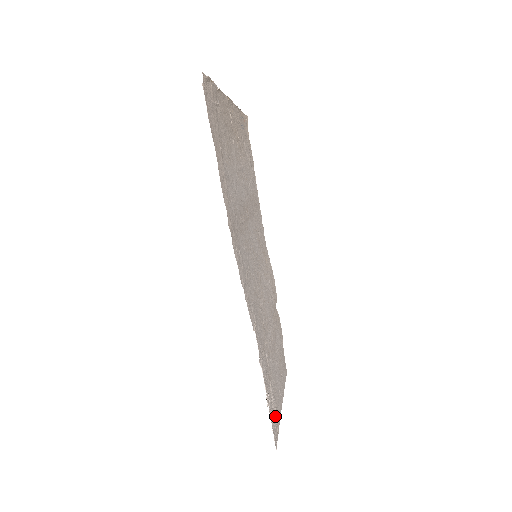
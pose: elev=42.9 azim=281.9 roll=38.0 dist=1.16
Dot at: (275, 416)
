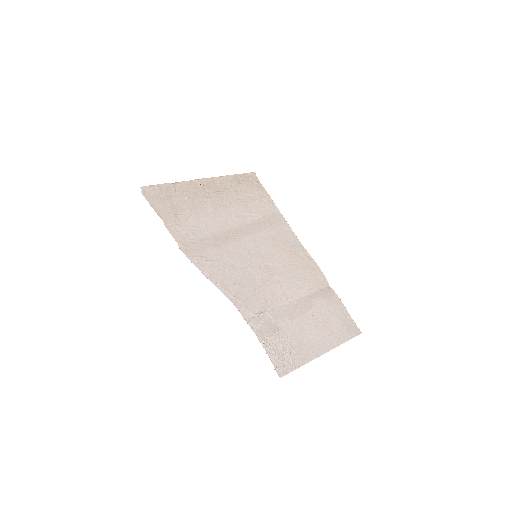
Dot at: (288, 357)
